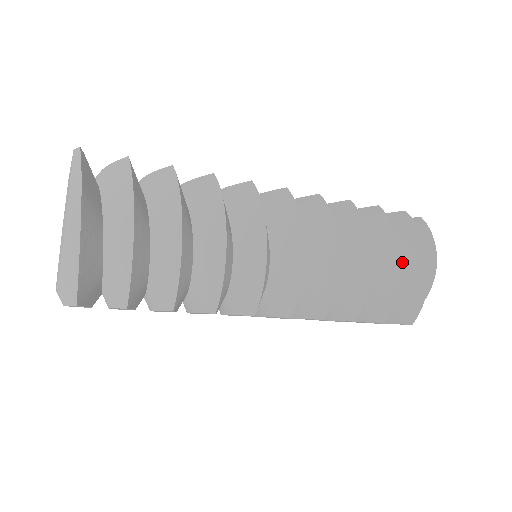
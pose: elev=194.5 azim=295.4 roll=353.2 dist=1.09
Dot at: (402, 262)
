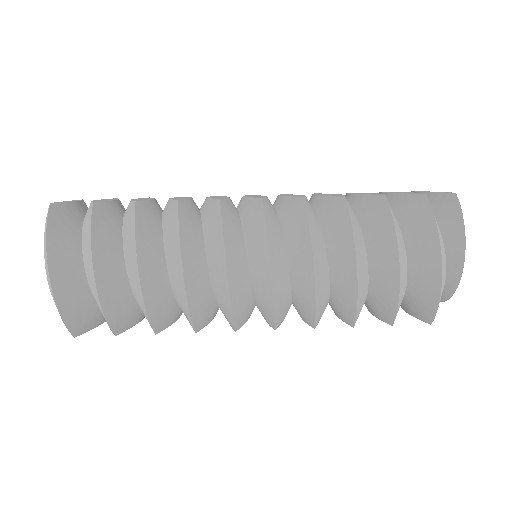
Dot at: (416, 259)
